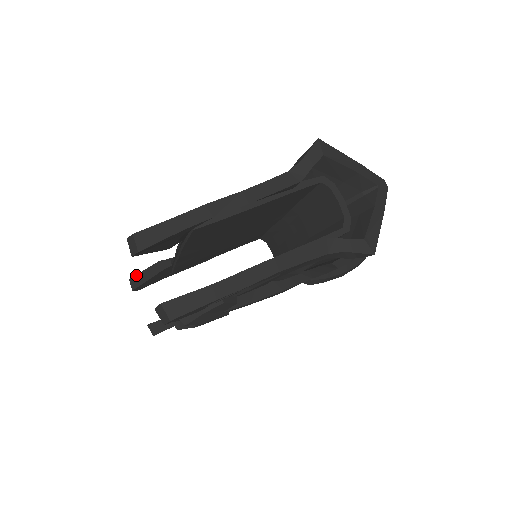
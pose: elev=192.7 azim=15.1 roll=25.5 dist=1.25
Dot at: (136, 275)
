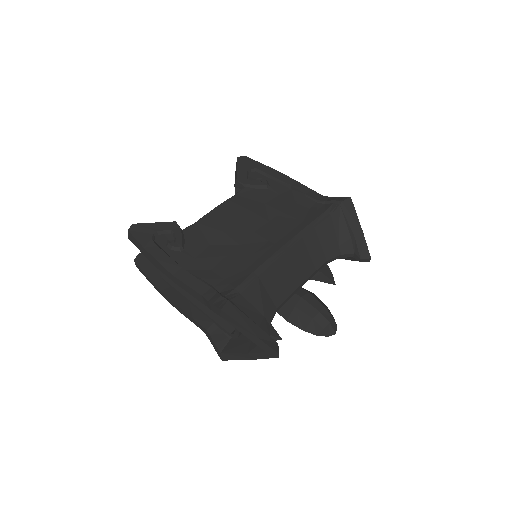
Dot at: (237, 163)
